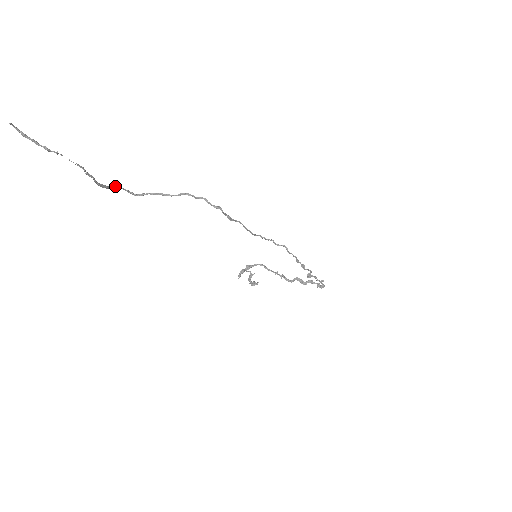
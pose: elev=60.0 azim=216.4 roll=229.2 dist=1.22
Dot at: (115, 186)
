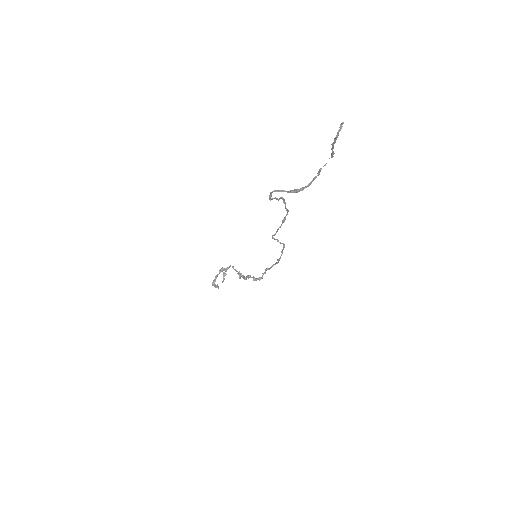
Dot at: (276, 190)
